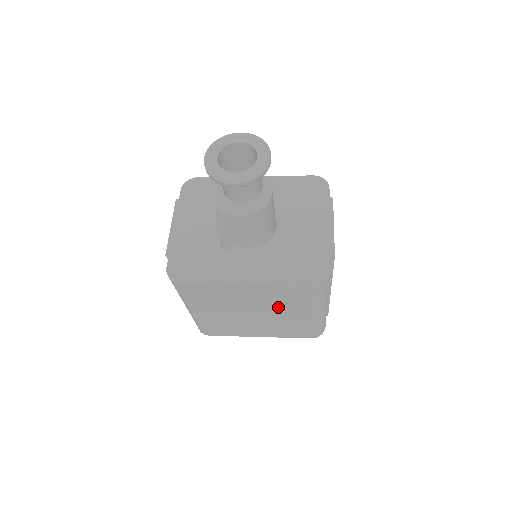
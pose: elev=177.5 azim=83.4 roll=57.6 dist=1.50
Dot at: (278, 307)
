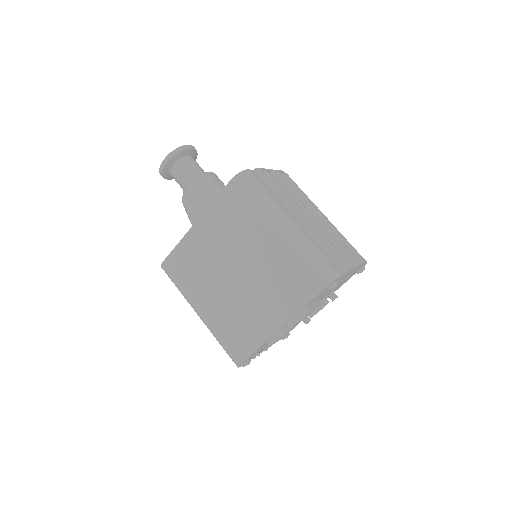
Dot at: (241, 242)
